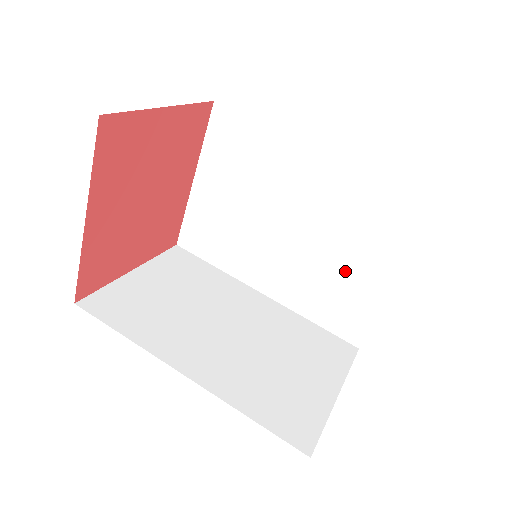
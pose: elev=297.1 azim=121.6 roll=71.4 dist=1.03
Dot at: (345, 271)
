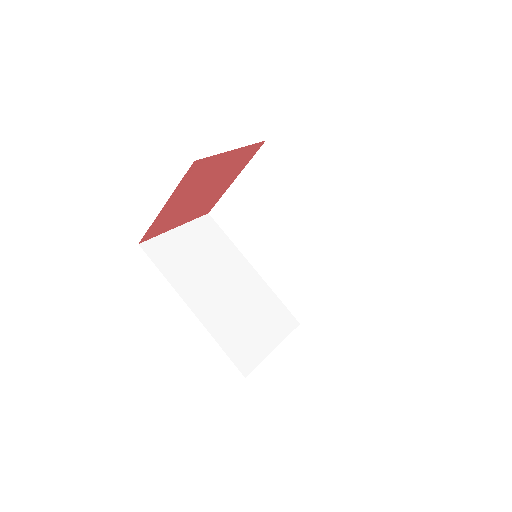
Dot at: (308, 277)
